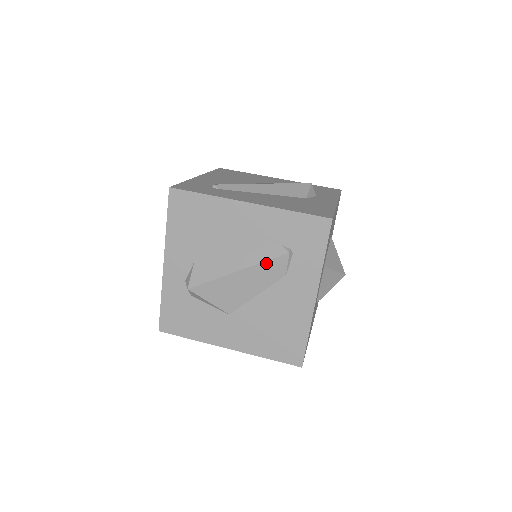
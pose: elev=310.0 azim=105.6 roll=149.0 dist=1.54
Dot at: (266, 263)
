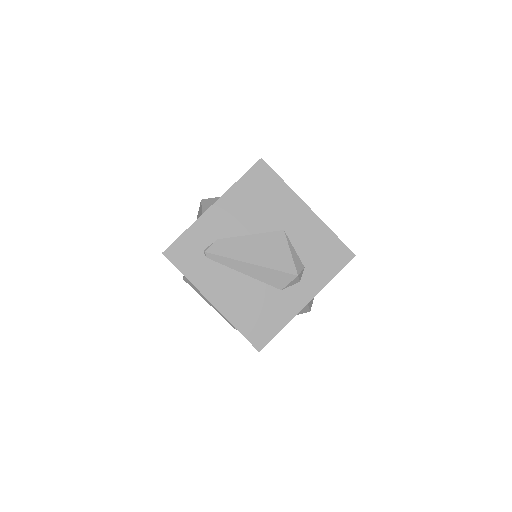
Dot at: (224, 317)
